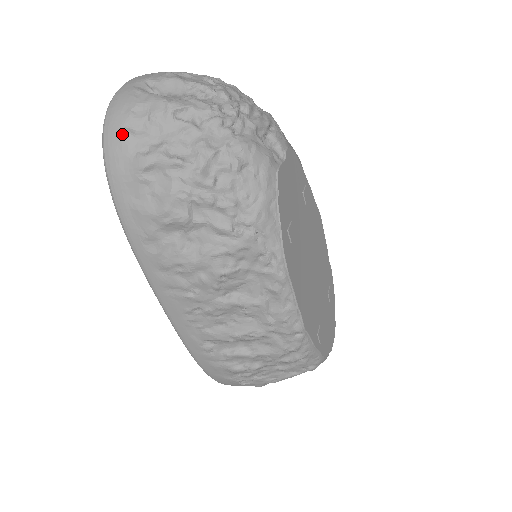
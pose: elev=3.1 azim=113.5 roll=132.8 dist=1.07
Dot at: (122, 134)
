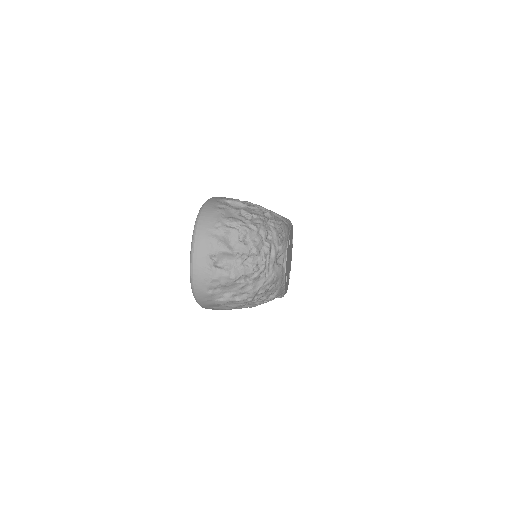
Dot at: (207, 294)
